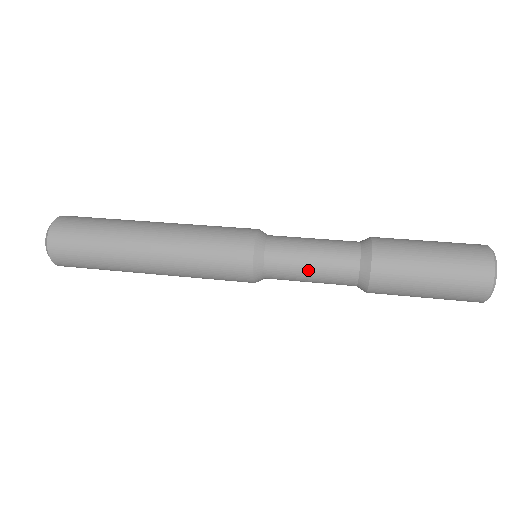
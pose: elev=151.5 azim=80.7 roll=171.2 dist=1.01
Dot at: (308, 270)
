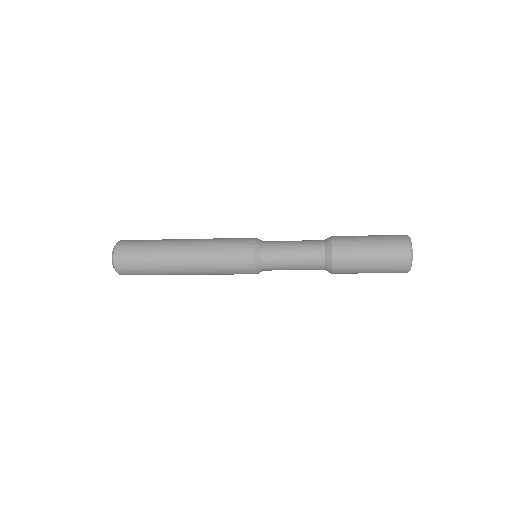
Dot at: (291, 251)
